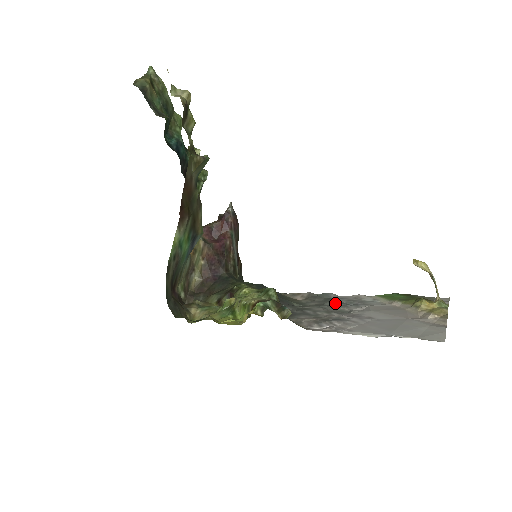
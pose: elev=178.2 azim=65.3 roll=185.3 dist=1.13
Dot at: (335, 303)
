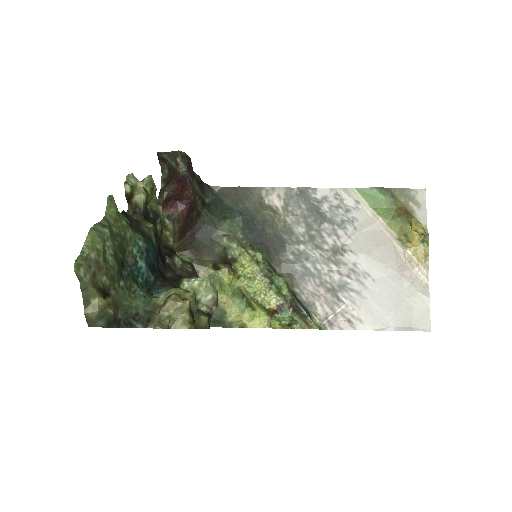
Dot at: (322, 225)
